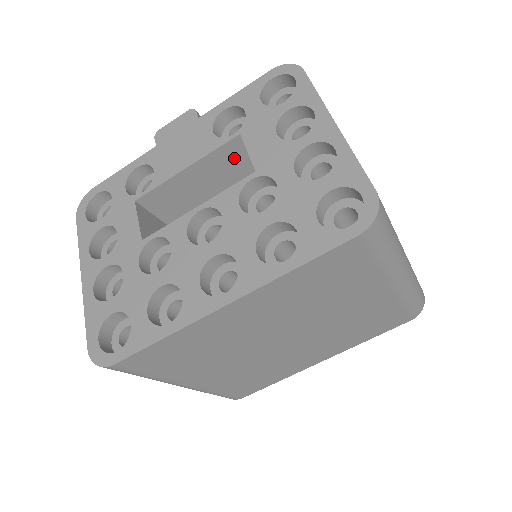
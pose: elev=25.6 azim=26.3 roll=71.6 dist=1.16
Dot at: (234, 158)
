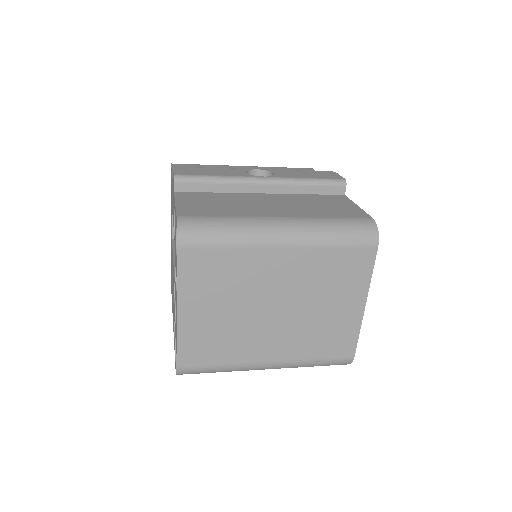
Dot at: occluded
